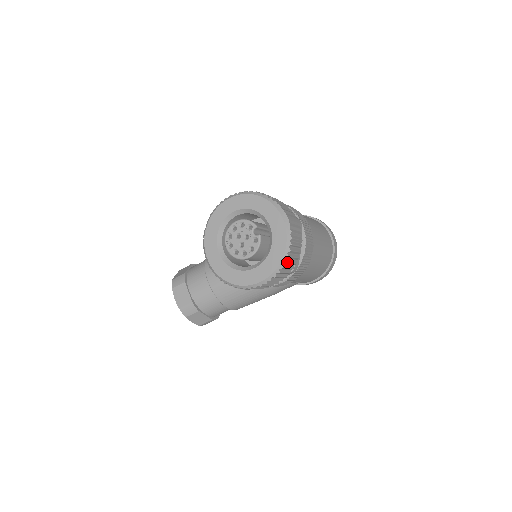
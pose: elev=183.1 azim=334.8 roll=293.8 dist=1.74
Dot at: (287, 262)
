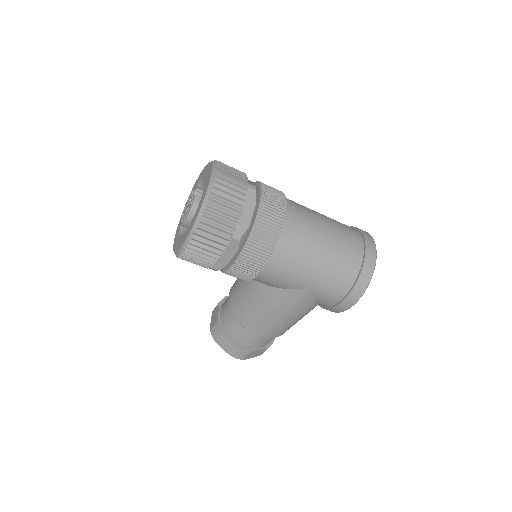
Dot at: (207, 215)
